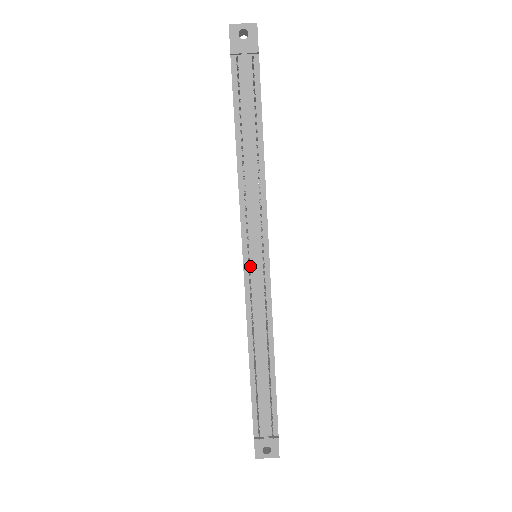
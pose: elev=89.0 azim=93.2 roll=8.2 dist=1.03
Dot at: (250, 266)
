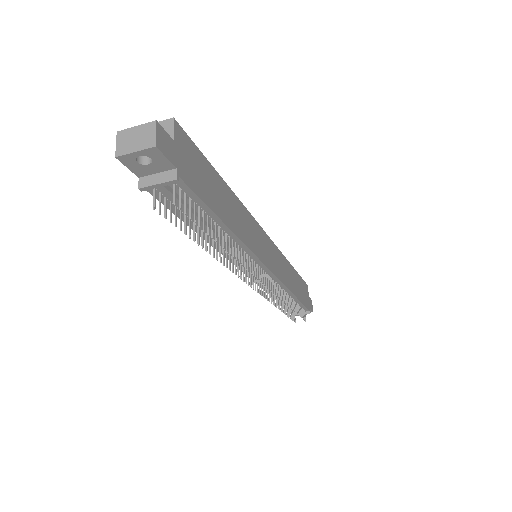
Dot at: (253, 275)
